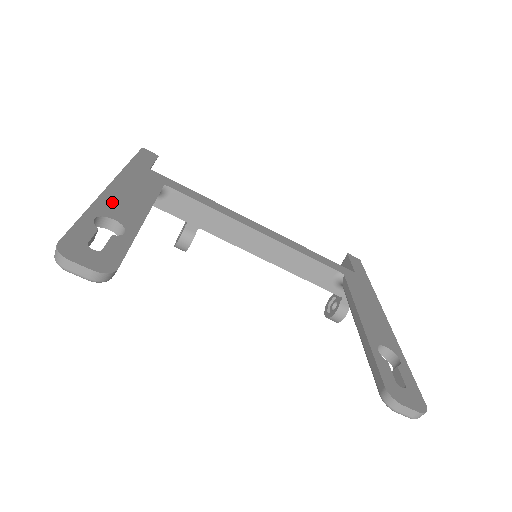
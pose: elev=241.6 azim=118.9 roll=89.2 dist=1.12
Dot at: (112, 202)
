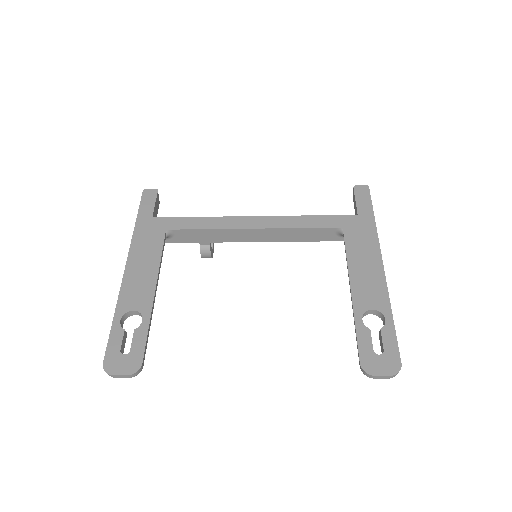
Dot at: (129, 290)
